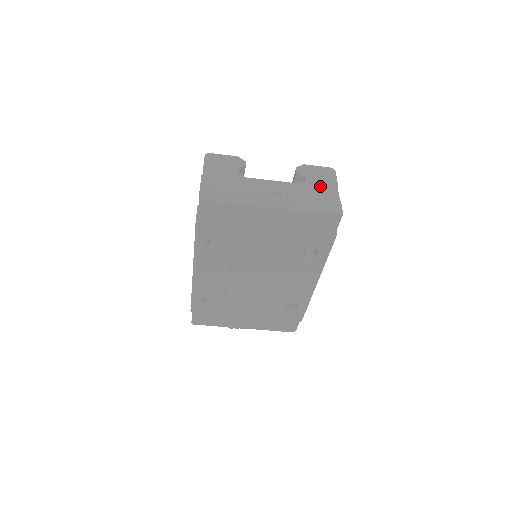
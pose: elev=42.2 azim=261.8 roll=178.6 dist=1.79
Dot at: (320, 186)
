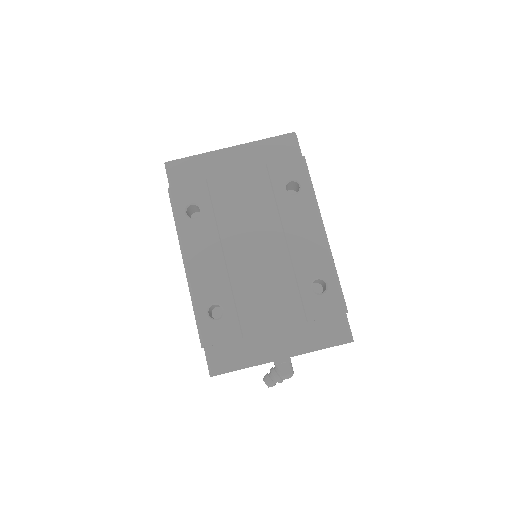
Dot at: occluded
